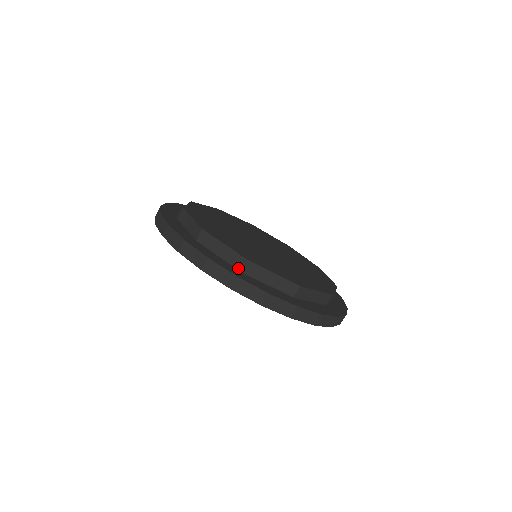
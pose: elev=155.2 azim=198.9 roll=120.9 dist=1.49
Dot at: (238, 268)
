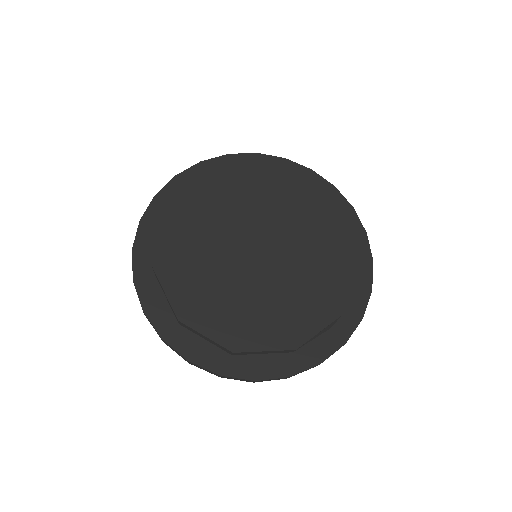
Dot at: (176, 319)
